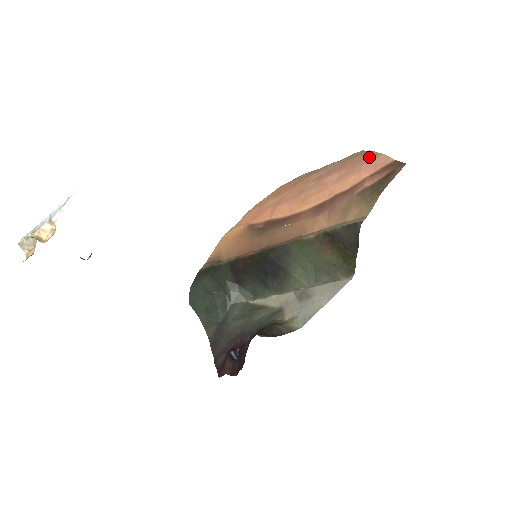
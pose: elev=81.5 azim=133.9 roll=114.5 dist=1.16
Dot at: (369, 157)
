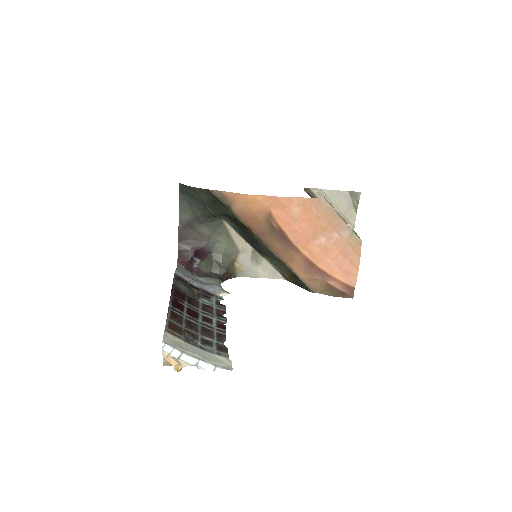
Dot at: (354, 266)
